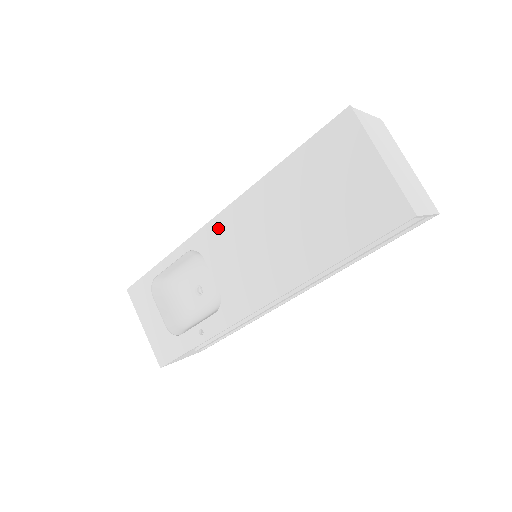
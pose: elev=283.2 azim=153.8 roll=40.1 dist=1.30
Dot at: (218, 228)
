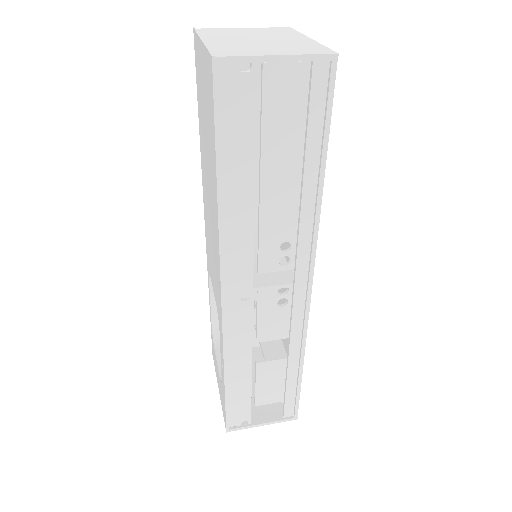
Dot at: (206, 238)
